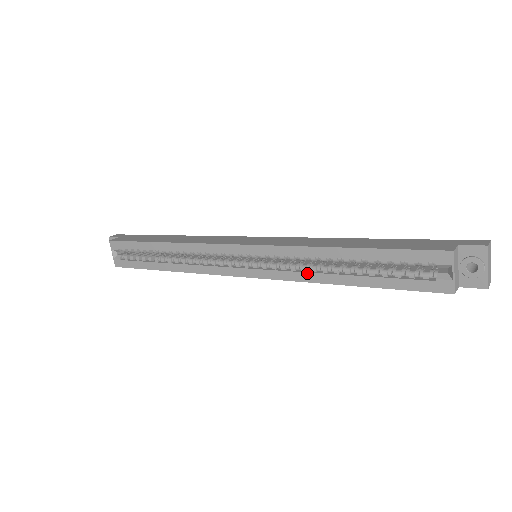
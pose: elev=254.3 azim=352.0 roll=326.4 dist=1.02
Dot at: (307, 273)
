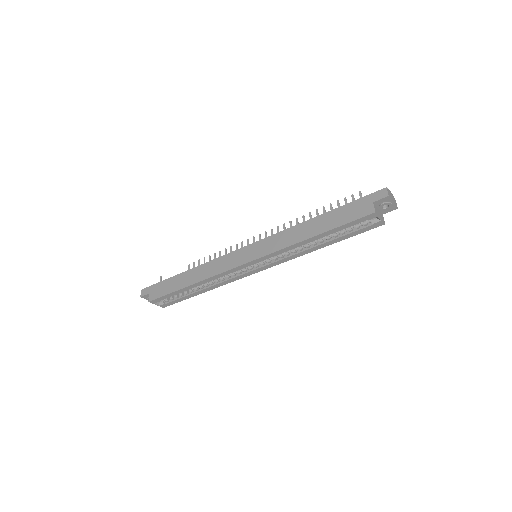
Dot at: (299, 253)
